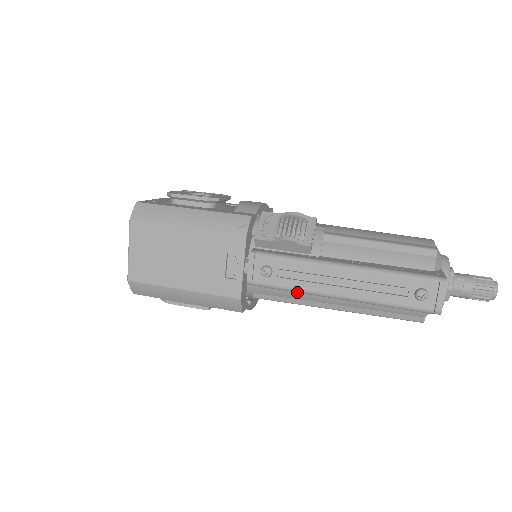
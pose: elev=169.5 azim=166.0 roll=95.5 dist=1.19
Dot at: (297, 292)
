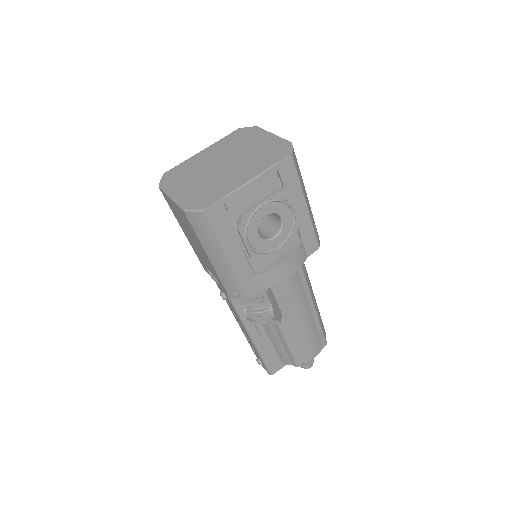
Dot at: occluded
